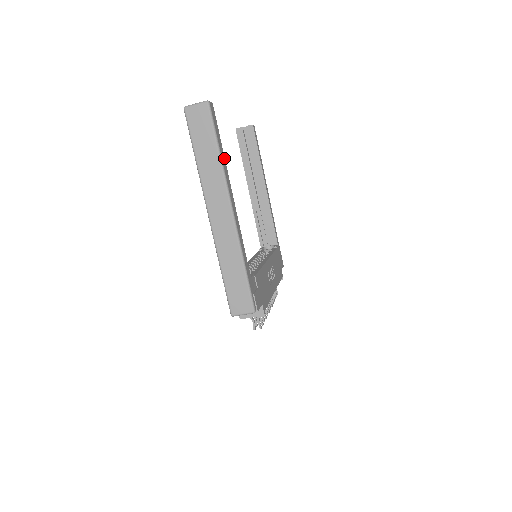
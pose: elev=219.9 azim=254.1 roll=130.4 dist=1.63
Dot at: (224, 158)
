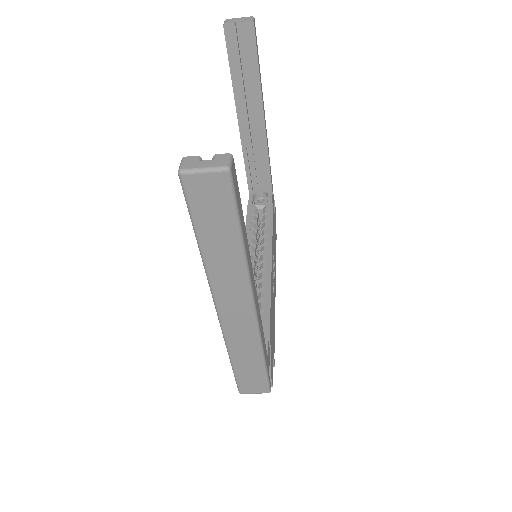
Dot at: (246, 237)
